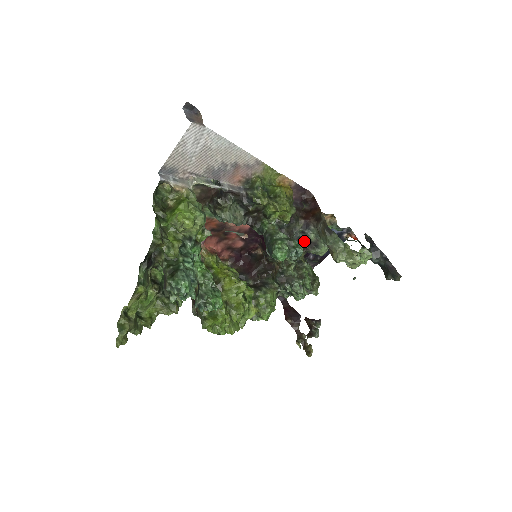
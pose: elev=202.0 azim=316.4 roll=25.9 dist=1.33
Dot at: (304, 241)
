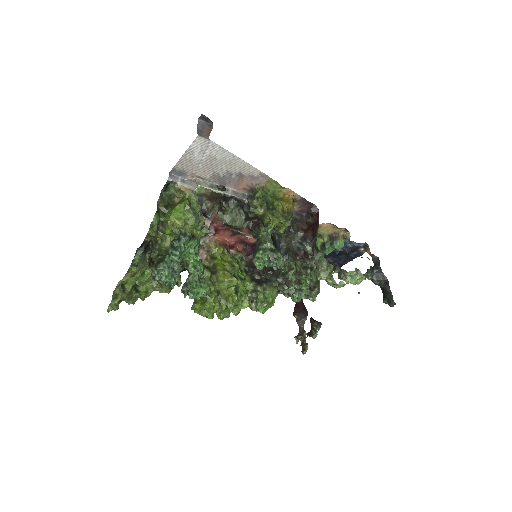
Dot at: (302, 251)
